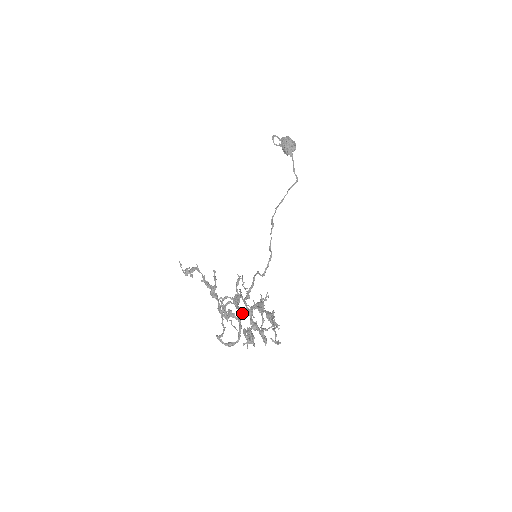
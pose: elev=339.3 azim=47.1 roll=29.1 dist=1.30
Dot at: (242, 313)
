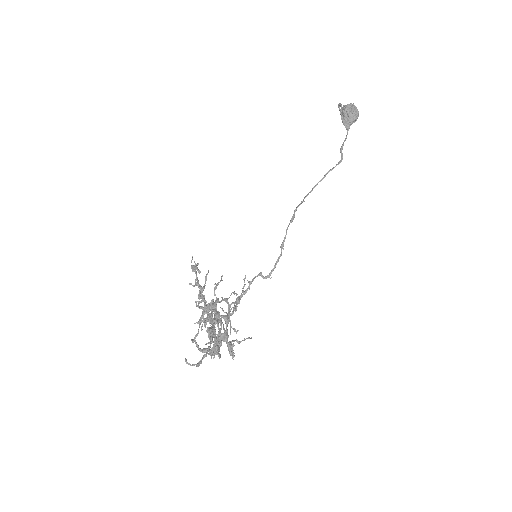
Dot at: occluded
